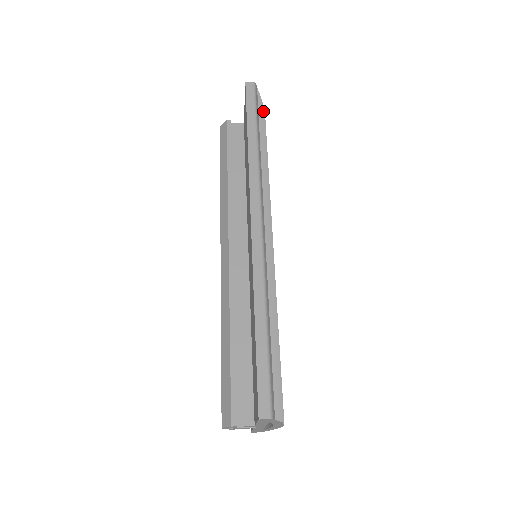
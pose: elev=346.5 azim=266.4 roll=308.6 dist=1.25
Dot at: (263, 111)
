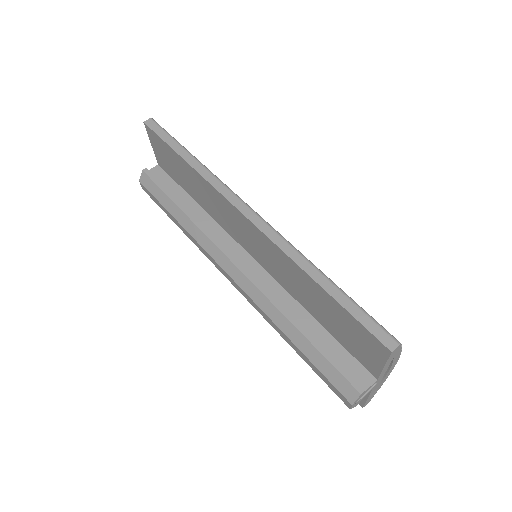
Dot at: occluded
